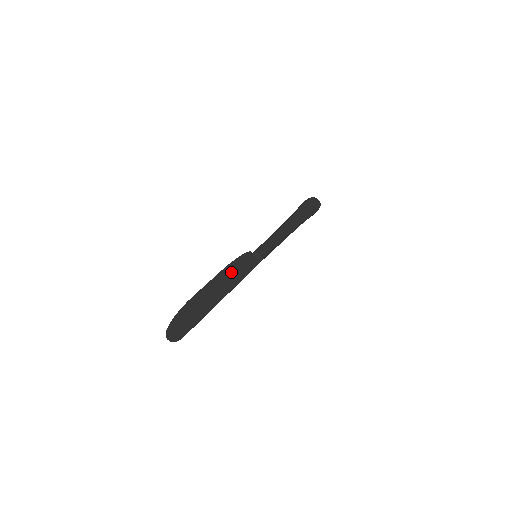
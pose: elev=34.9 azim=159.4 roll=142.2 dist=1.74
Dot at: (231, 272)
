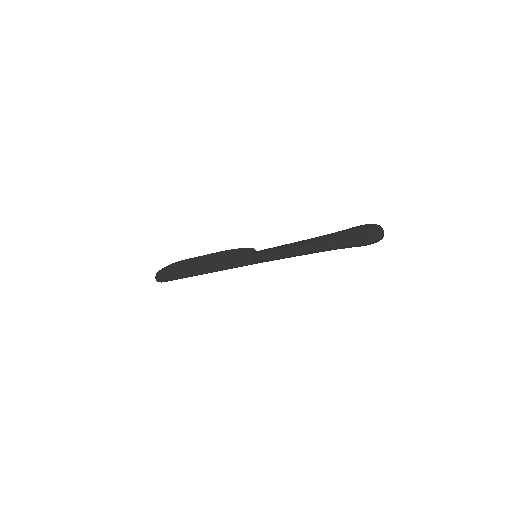
Dot at: (225, 257)
